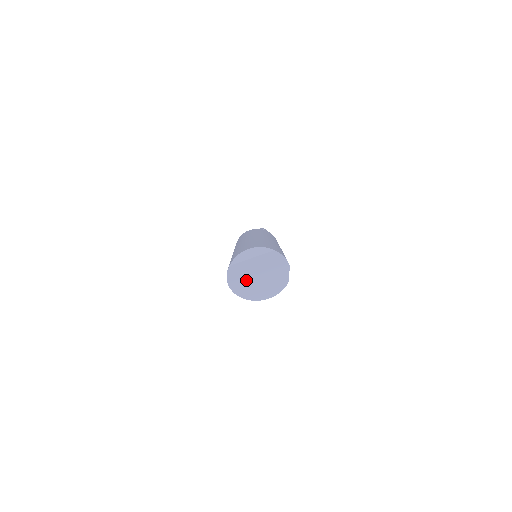
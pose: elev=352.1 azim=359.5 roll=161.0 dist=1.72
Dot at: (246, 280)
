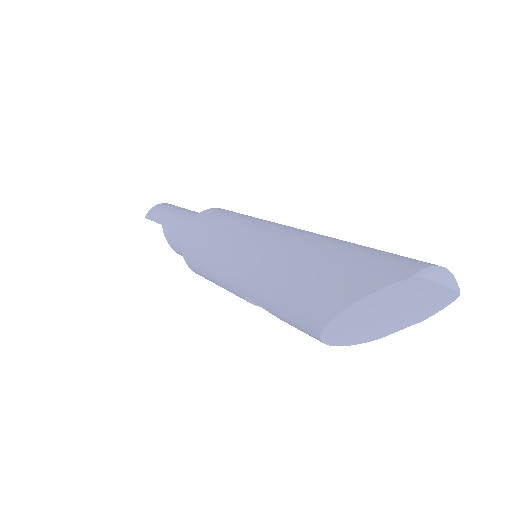
Dot at: (376, 308)
